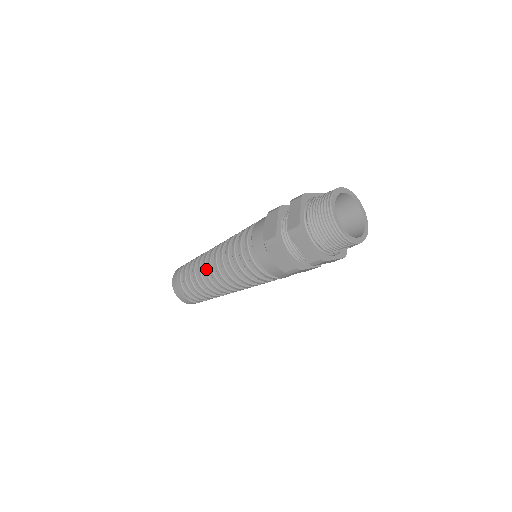
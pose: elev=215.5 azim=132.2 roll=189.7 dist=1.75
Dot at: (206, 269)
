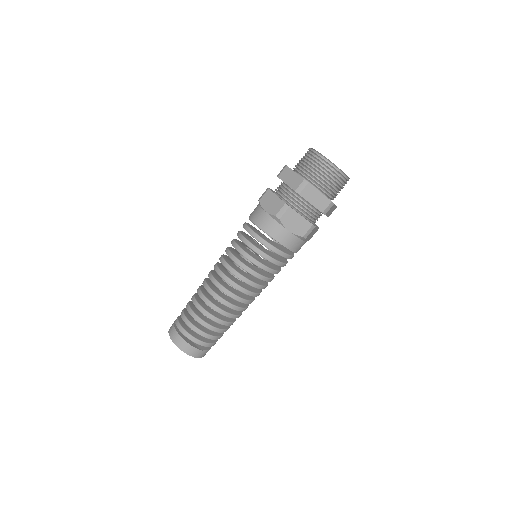
Dot at: (215, 293)
